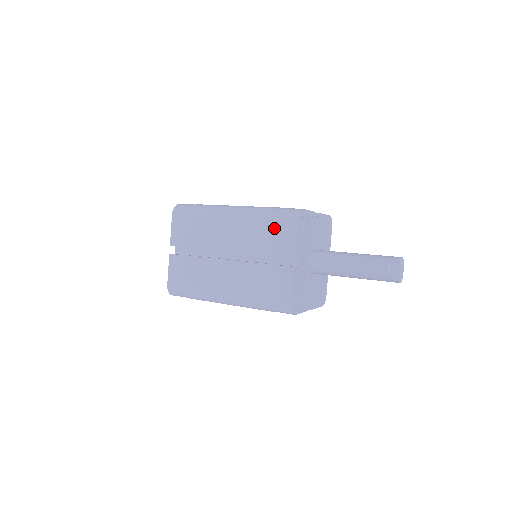
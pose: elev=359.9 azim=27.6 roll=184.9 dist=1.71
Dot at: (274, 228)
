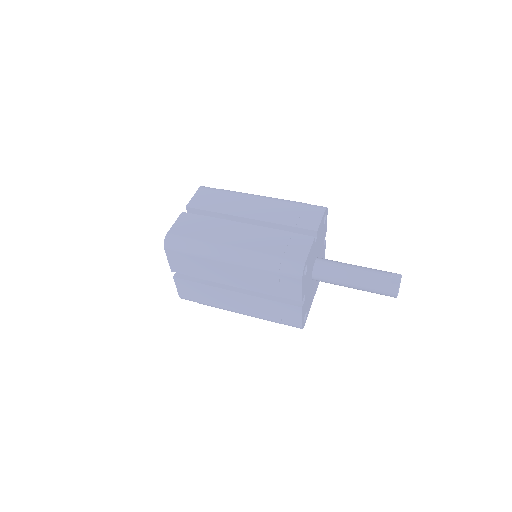
Dot at: (301, 210)
